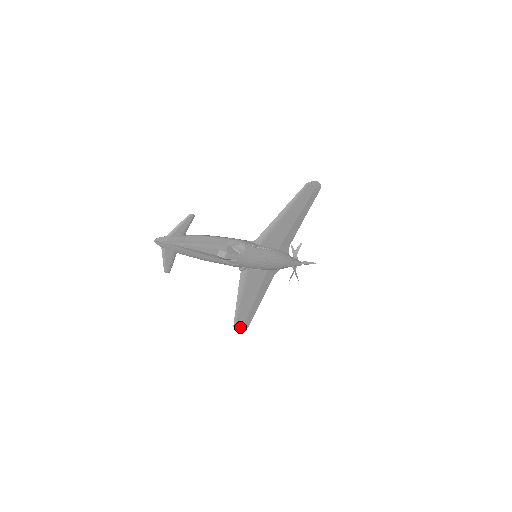
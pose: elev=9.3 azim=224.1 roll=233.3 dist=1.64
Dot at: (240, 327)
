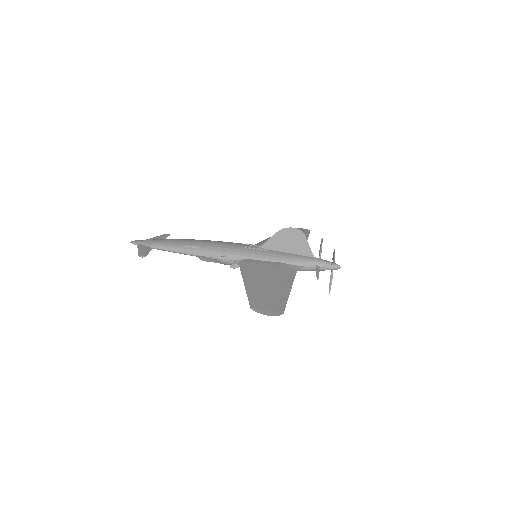
Dot at: occluded
